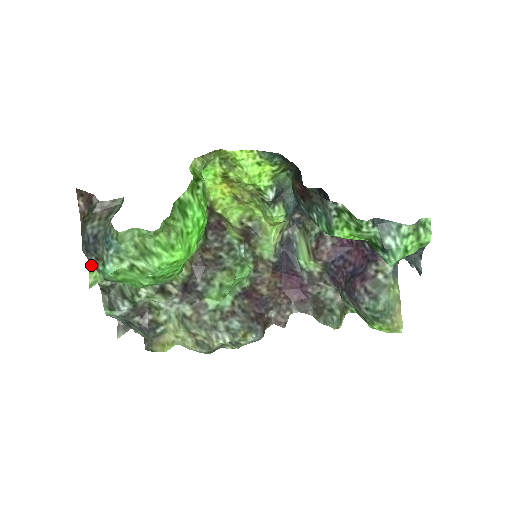
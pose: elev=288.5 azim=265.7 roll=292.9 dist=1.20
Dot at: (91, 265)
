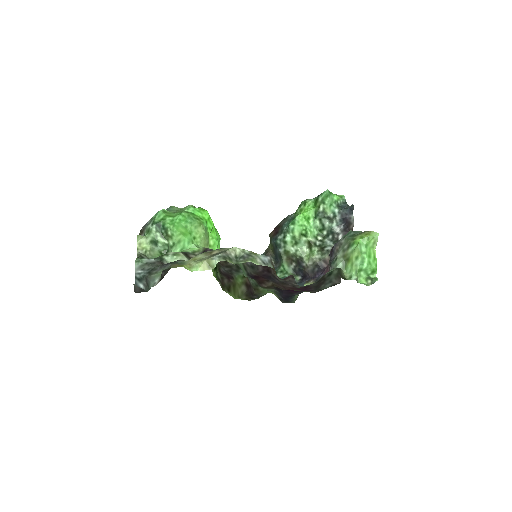
Dot at: occluded
